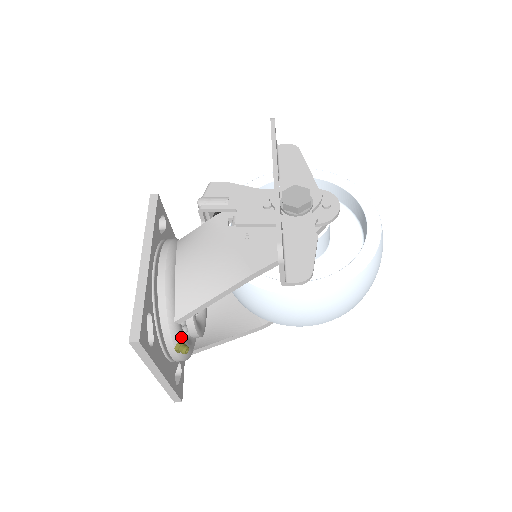
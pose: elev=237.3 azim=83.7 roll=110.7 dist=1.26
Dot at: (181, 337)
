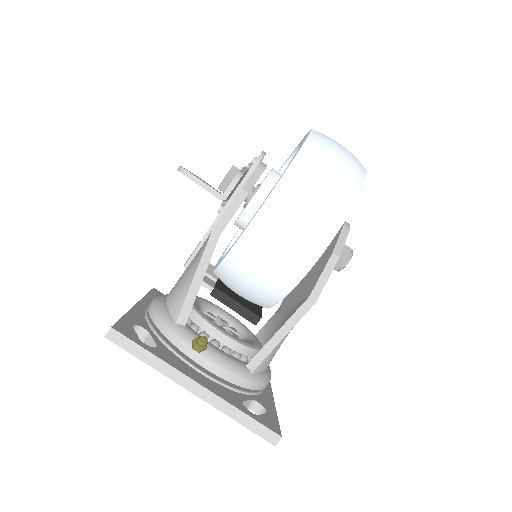
Dot at: occluded
